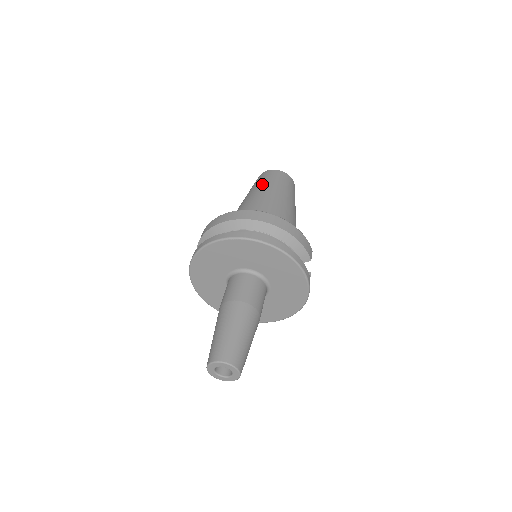
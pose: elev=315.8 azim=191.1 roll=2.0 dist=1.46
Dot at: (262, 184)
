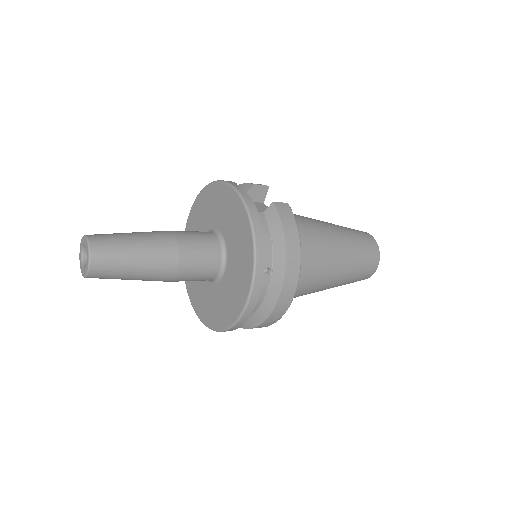
Dot at: occluded
